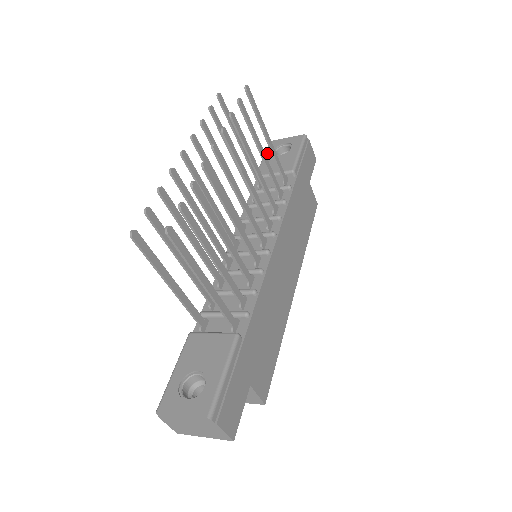
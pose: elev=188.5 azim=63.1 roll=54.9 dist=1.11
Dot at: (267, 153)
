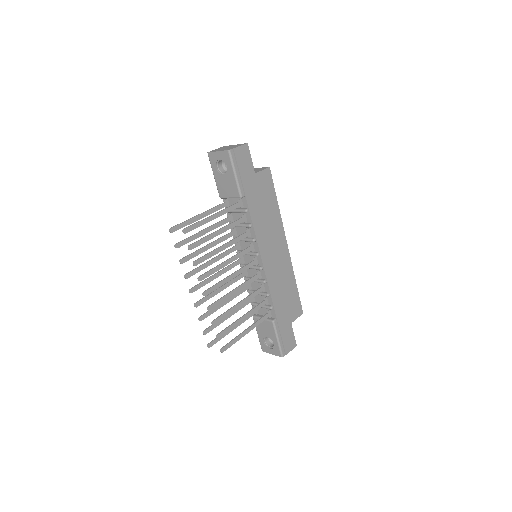
Dot at: (213, 170)
